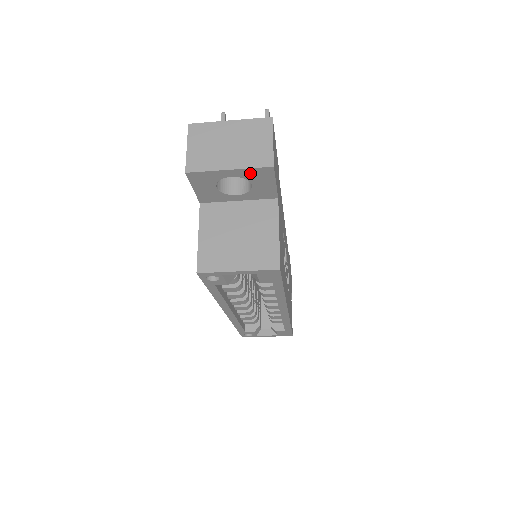
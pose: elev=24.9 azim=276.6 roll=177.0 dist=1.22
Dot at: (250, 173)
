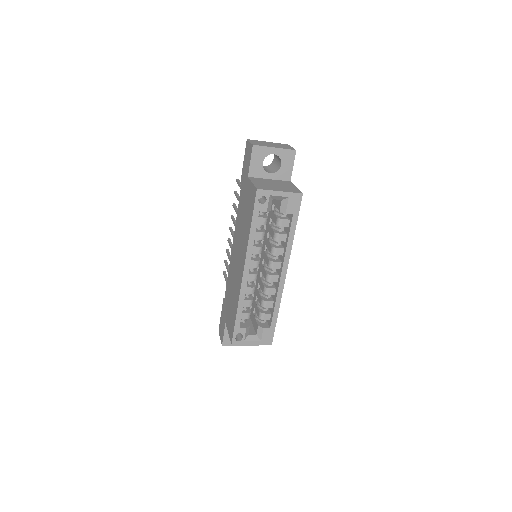
Dot at: (284, 153)
